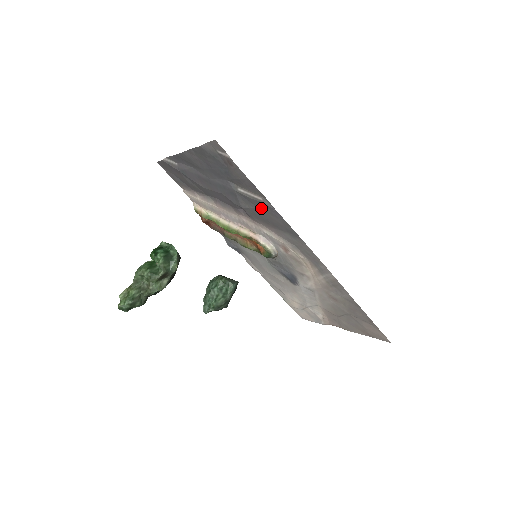
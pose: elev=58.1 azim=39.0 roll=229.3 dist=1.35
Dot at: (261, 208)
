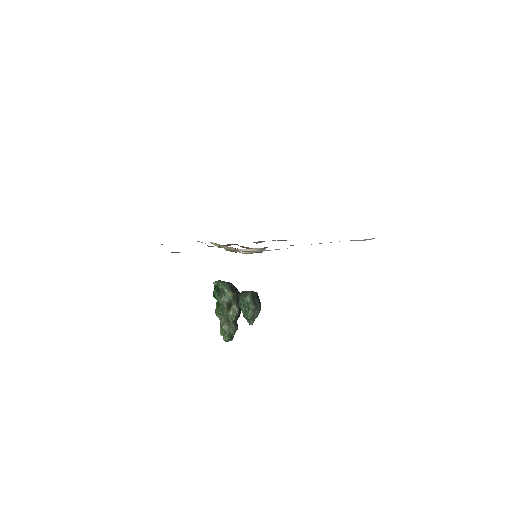
Dot at: occluded
